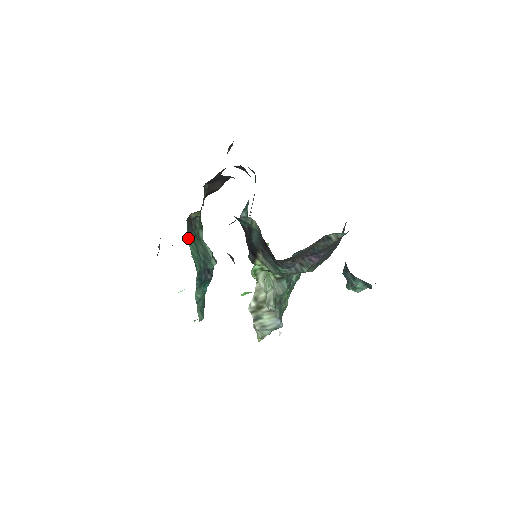
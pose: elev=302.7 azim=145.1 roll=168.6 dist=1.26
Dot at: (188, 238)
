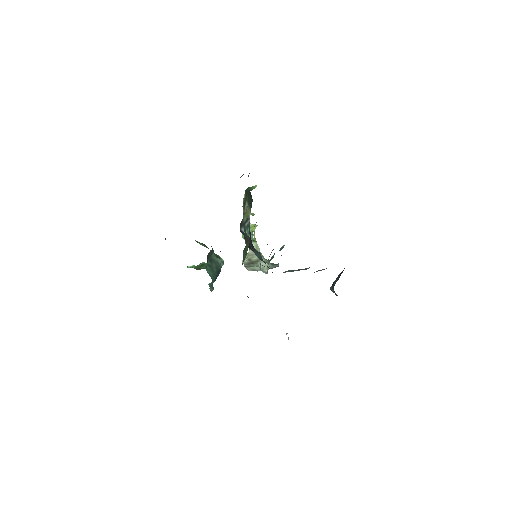
Dot at: (206, 267)
